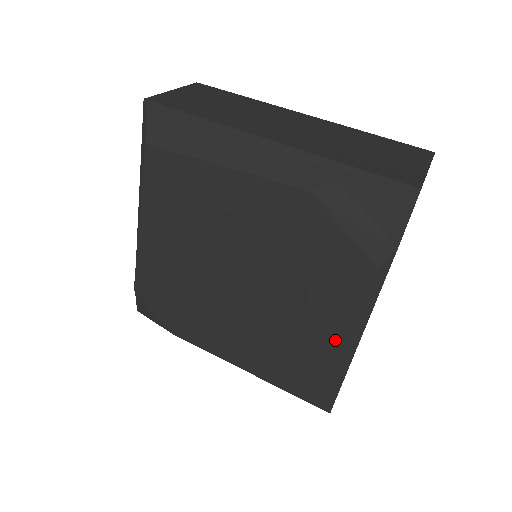
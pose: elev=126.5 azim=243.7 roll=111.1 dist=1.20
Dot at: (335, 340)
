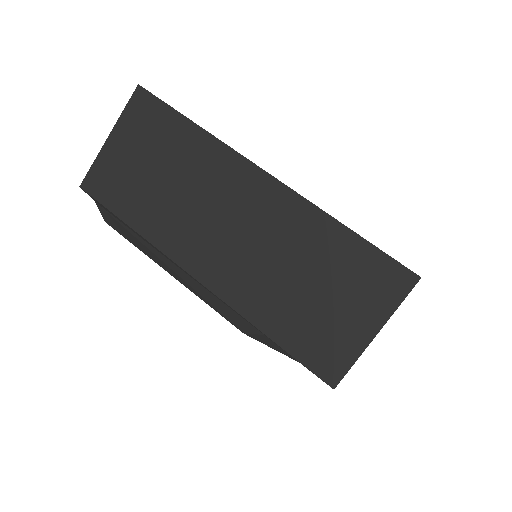
Dot at: occluded
